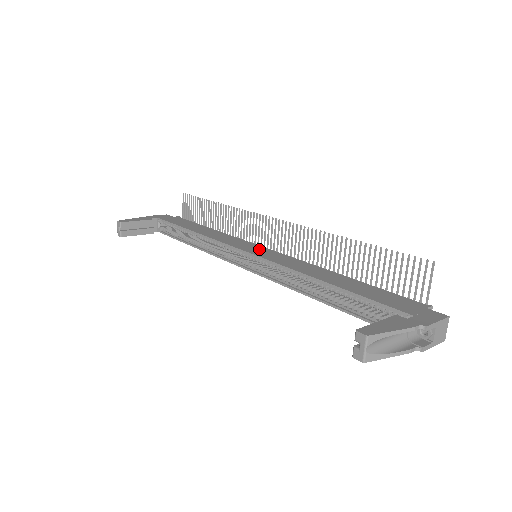
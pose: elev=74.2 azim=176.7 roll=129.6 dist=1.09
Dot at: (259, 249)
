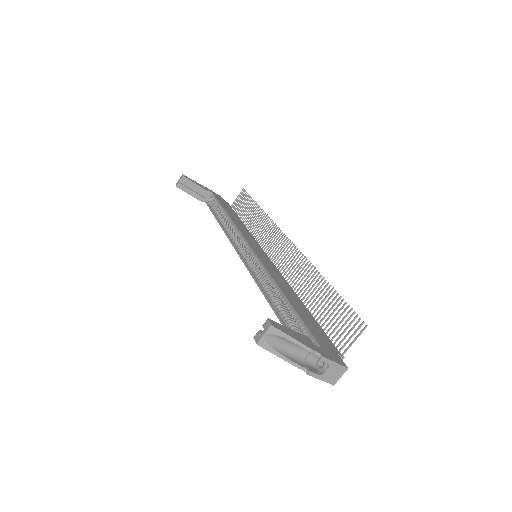
Dot at: (262, 253)
